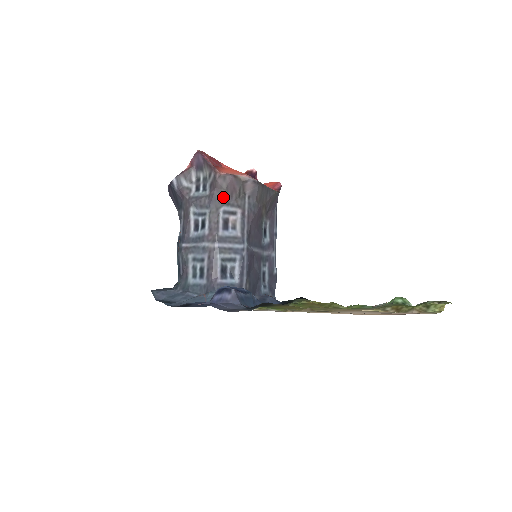
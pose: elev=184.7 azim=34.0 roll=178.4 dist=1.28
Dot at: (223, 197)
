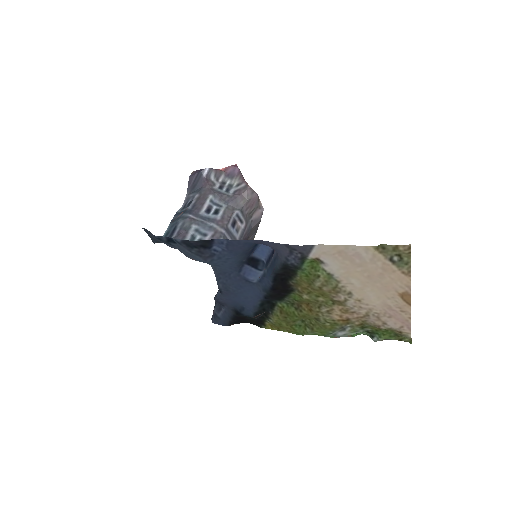
Dot at: (243, 204)
